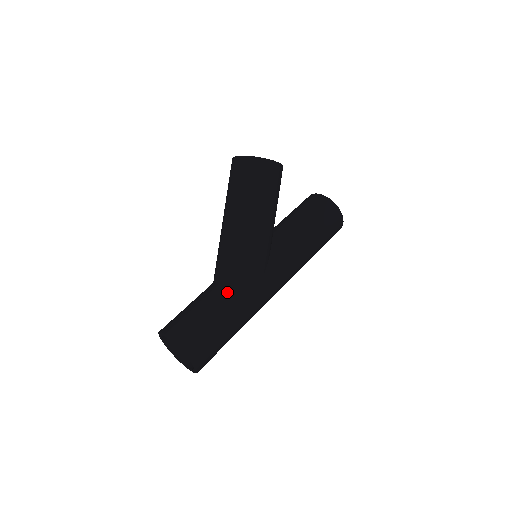
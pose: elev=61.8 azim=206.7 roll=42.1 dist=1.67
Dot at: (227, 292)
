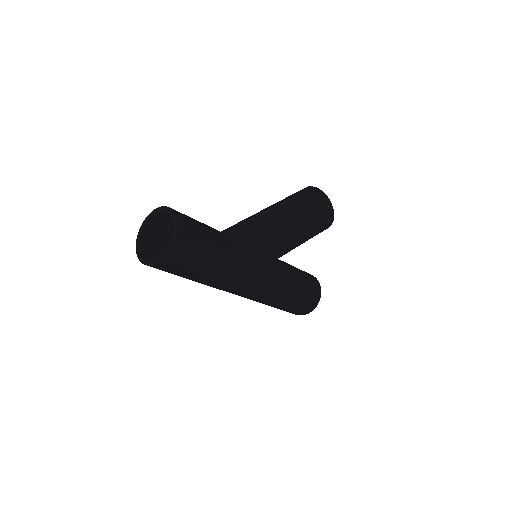
Dot at: (232, 244)
